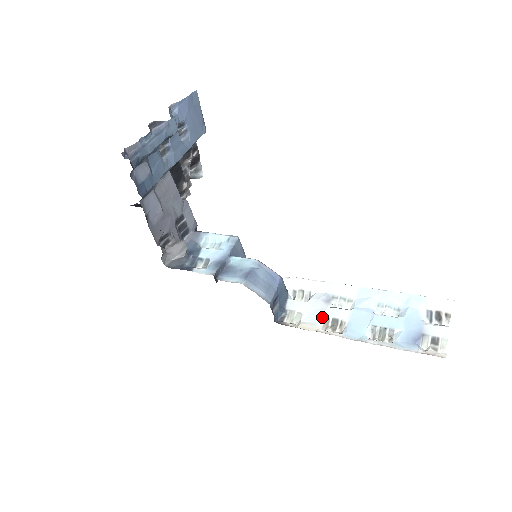
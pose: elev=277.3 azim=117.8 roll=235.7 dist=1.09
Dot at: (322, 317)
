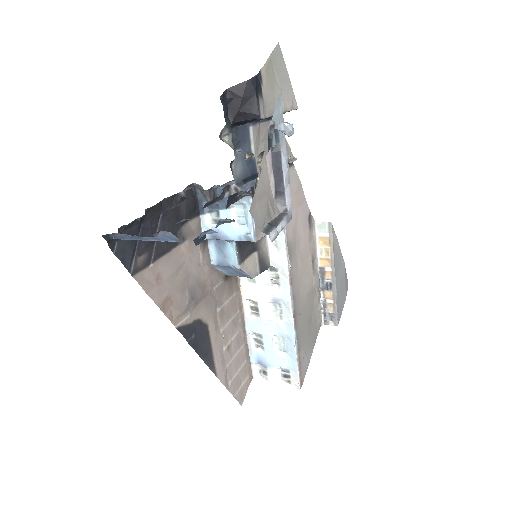
Dot at: (256, 300)
